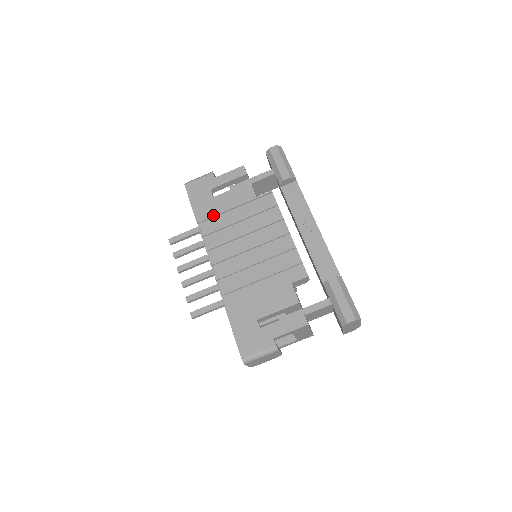
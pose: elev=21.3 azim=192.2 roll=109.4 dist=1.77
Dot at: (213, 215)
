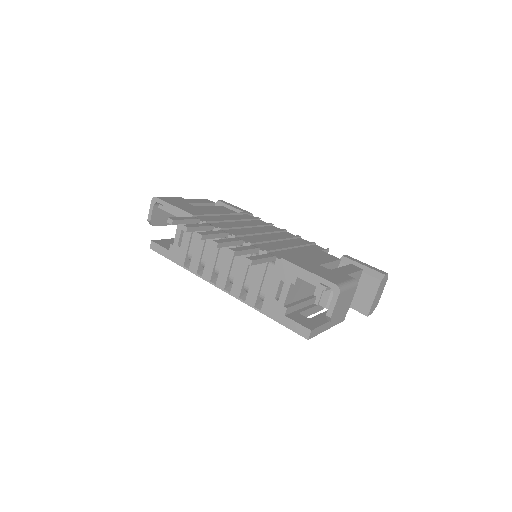
Dot at: (205, 213)
